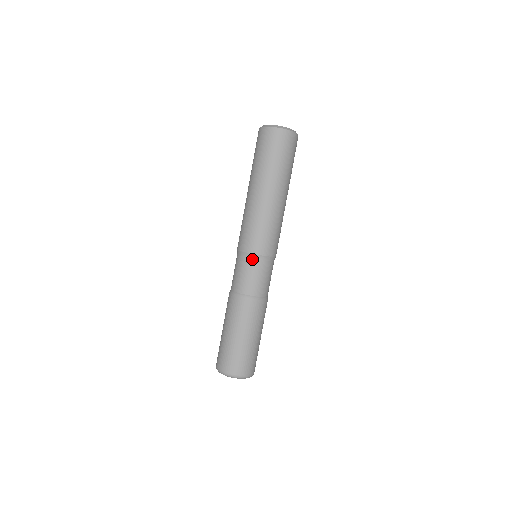
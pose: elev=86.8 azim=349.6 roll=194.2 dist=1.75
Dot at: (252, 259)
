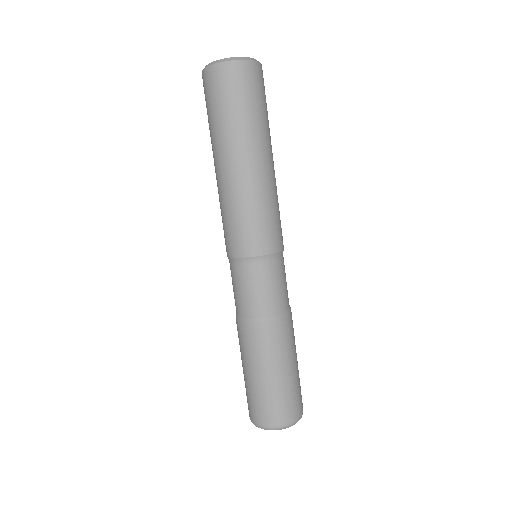
Dot at: (266, 263)
